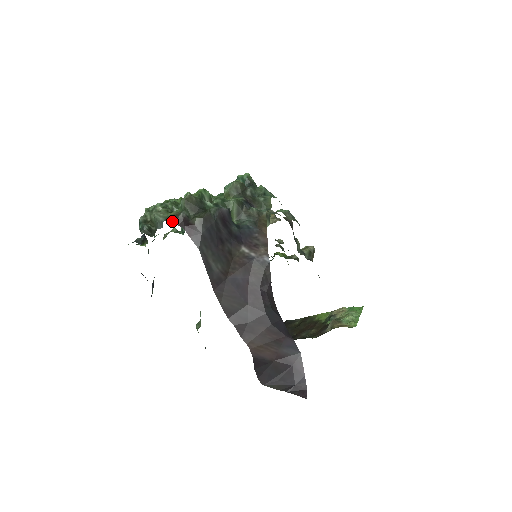
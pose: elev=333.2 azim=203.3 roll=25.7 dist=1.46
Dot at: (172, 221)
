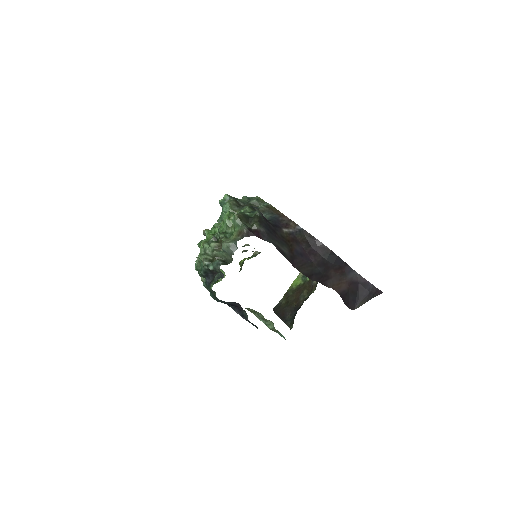
Dot at: (243, 237)
